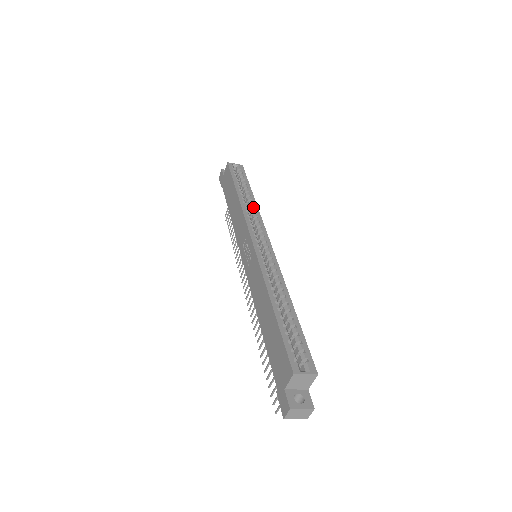
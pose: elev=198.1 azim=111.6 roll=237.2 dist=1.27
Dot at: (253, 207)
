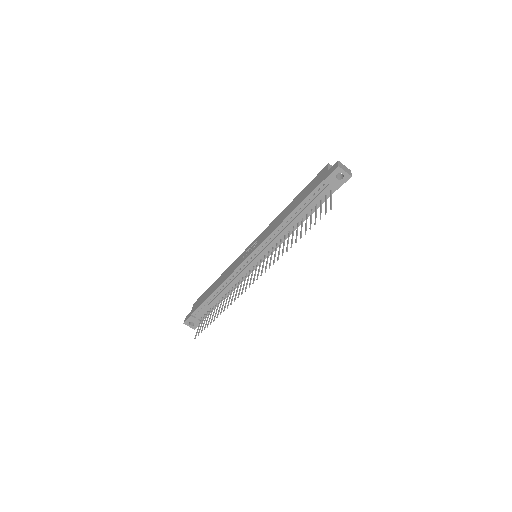
Dot at: occluded
